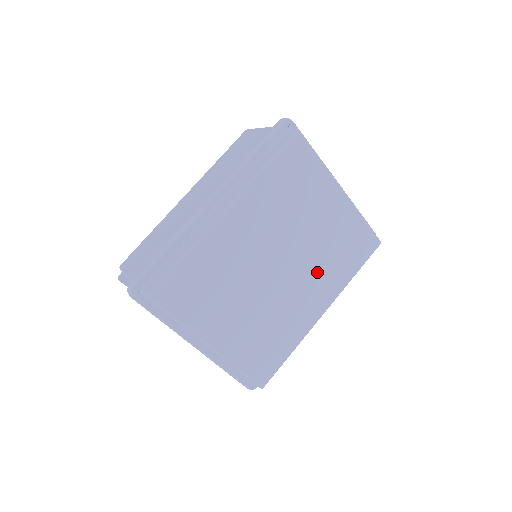
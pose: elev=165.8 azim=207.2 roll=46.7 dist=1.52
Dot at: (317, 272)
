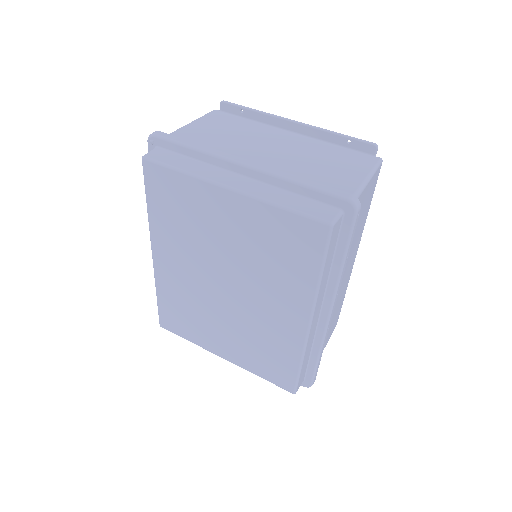
Dot at: (267, 284)
